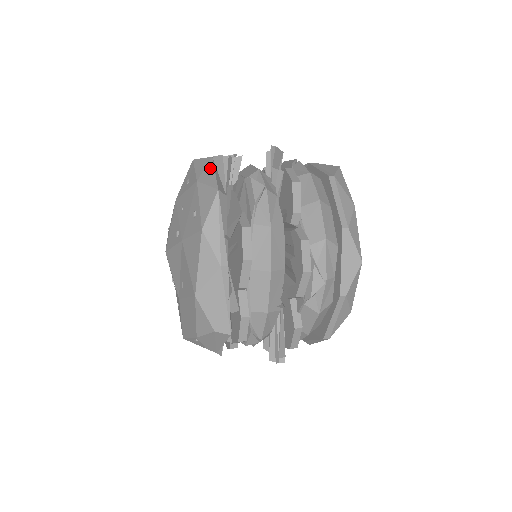
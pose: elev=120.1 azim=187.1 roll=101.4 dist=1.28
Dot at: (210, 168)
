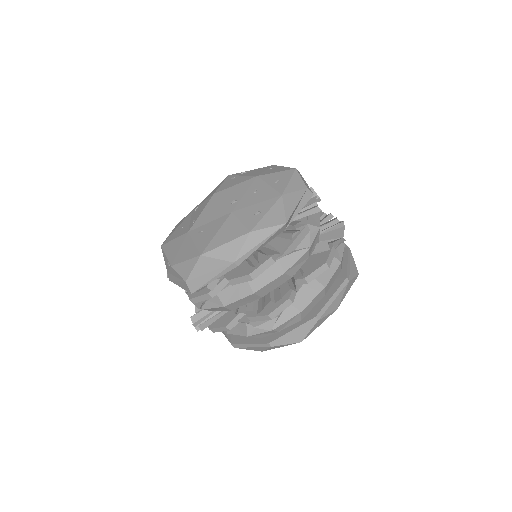
Dot at: (298, 197)
